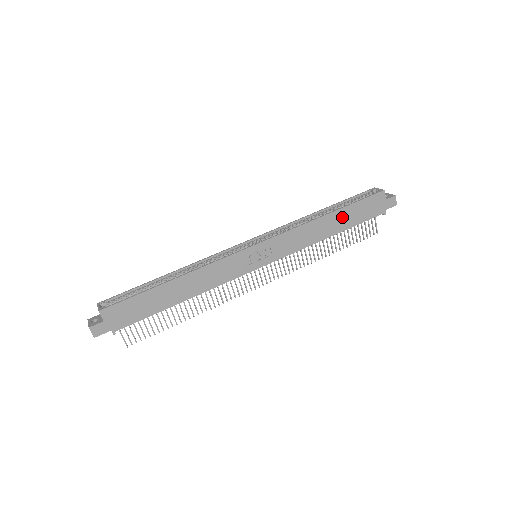
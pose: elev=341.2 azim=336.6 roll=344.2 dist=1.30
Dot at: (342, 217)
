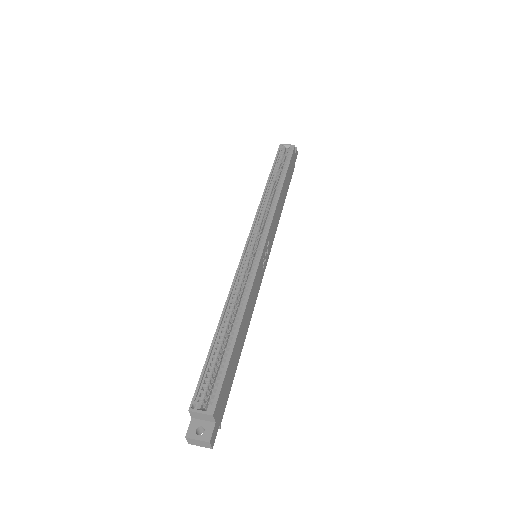
Dot at: (286, 183)
